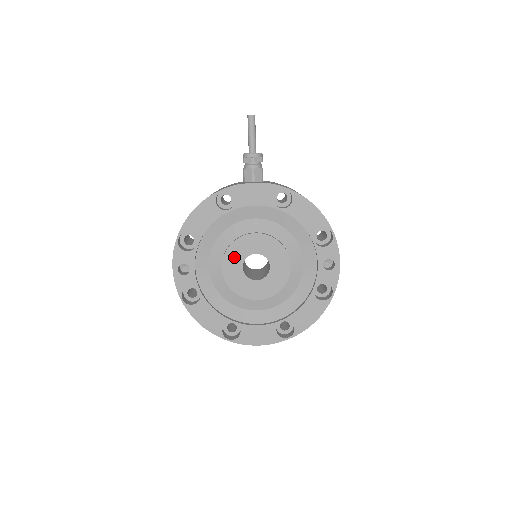
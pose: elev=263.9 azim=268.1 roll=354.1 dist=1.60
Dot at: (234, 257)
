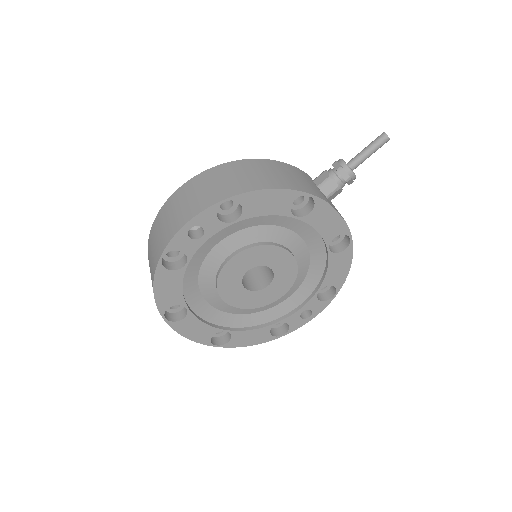
Dot at: (252, 257)
